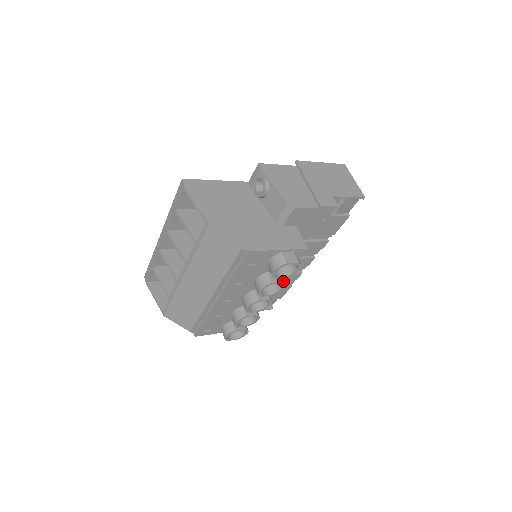
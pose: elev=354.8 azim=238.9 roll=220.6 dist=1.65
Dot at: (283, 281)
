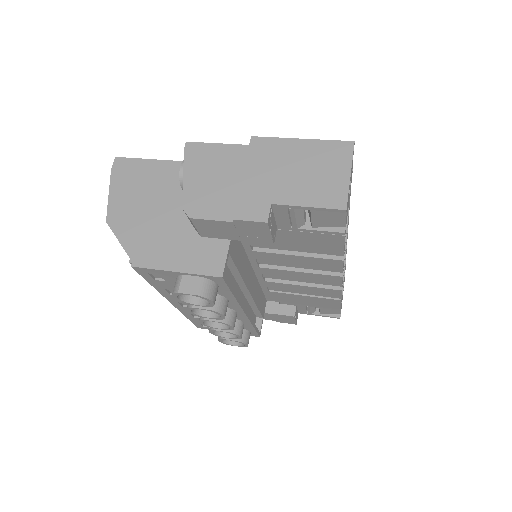
Dot at: (210, 309)
